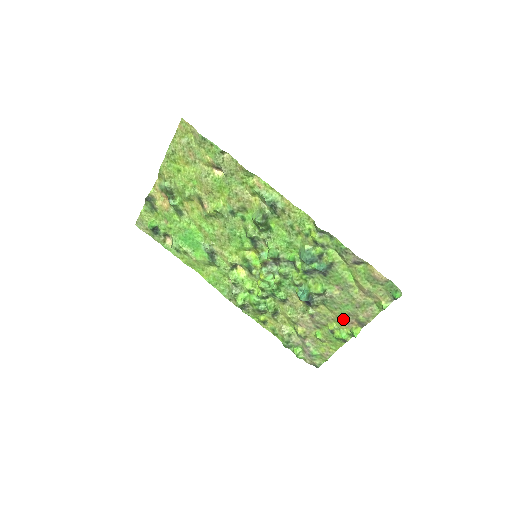
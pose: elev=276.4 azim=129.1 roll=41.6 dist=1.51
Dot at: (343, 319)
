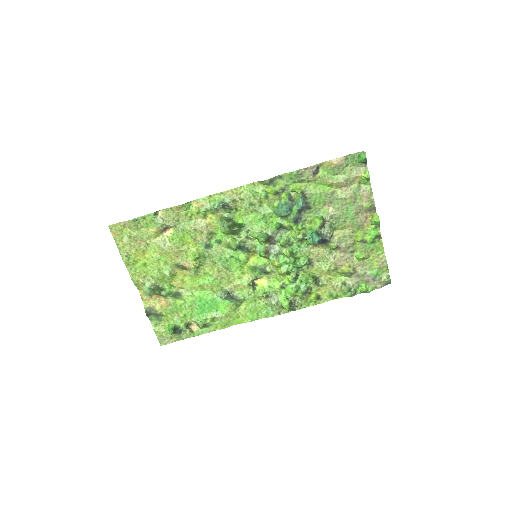
Dot at: (358, 222)
